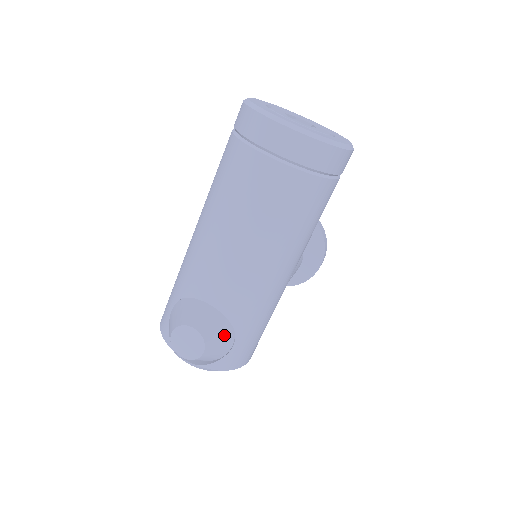
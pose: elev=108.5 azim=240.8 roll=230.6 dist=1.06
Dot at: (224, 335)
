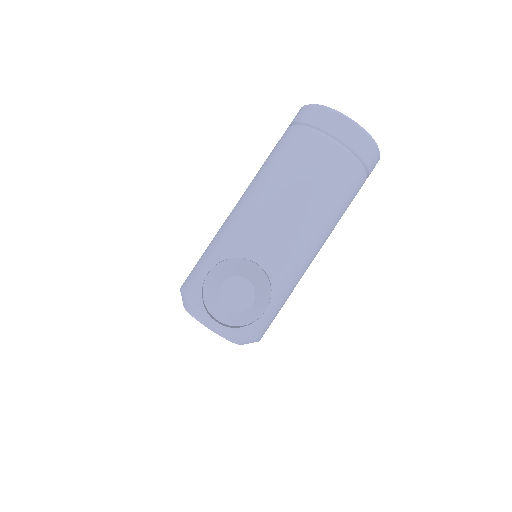
Dot at: (265, 295)
